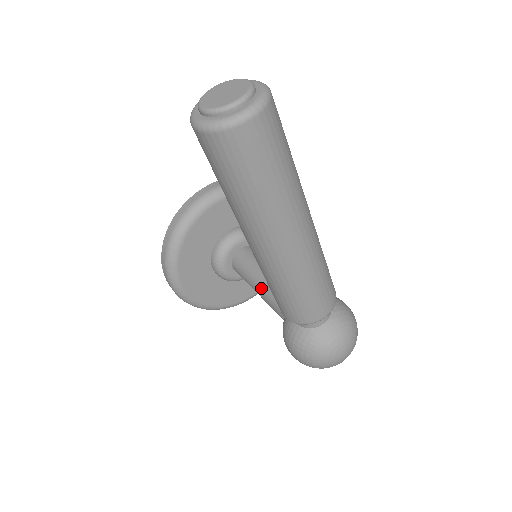
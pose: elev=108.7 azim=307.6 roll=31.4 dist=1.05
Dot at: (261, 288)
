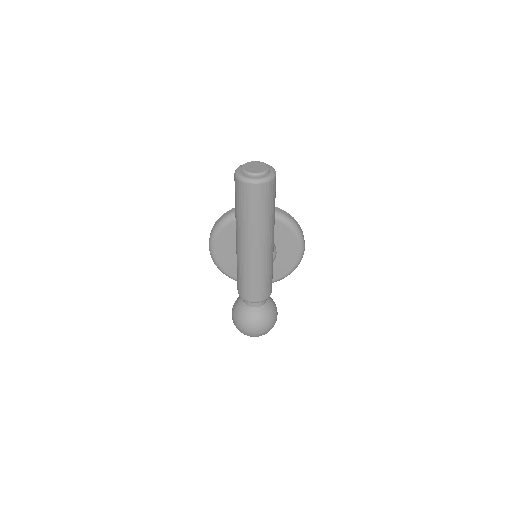
Dot at: occluded
